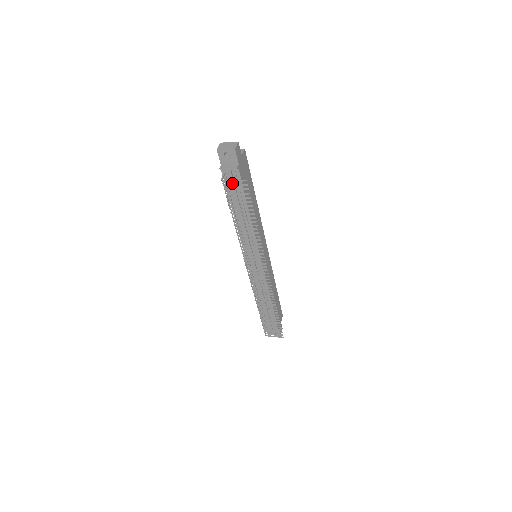
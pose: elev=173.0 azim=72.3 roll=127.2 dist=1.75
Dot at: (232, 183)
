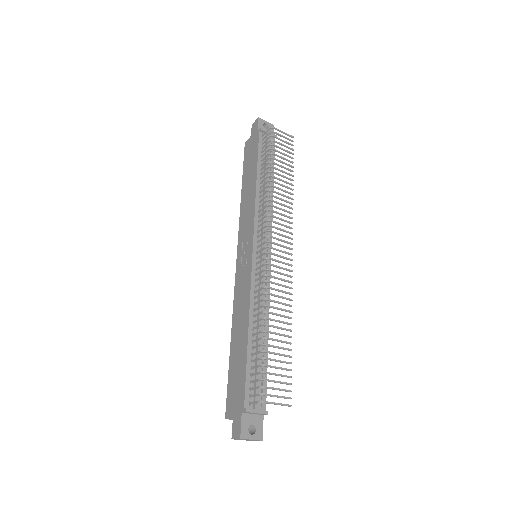
Dot at: occluded
